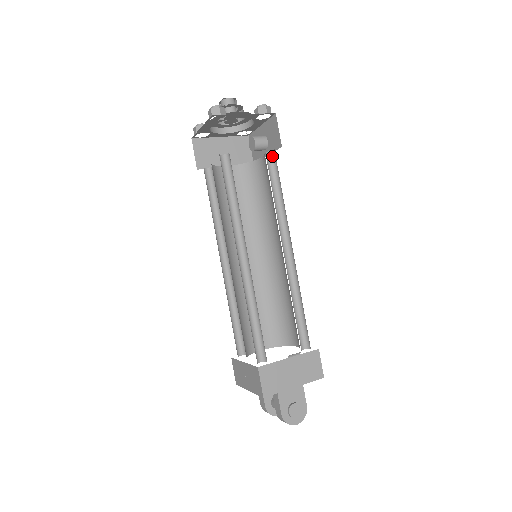
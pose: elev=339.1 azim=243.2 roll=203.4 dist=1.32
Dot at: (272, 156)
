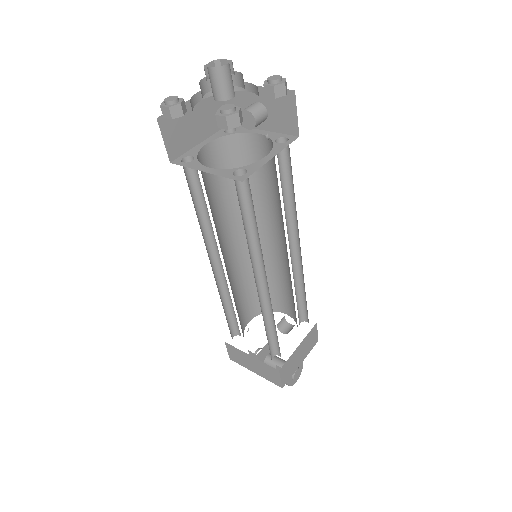
Dot at: occluded
